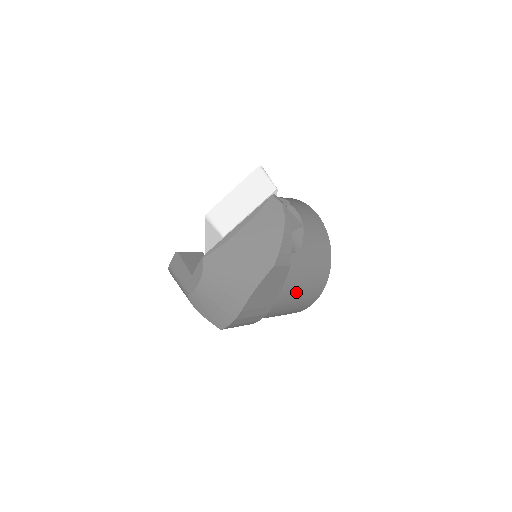
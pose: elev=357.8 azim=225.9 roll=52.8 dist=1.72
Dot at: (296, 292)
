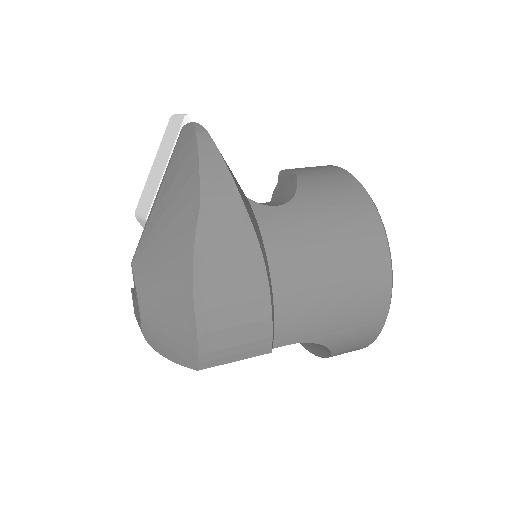
Dot at: (321, 270)
